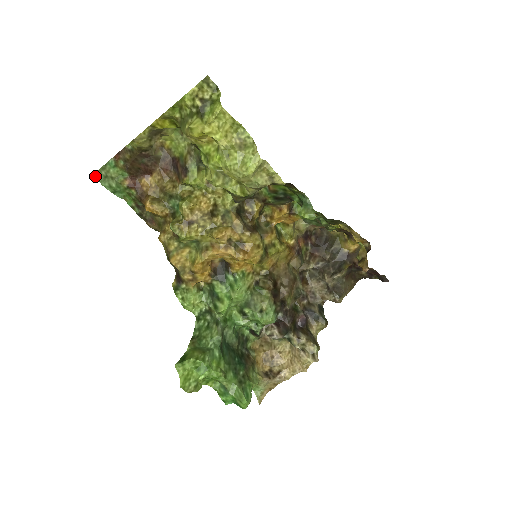
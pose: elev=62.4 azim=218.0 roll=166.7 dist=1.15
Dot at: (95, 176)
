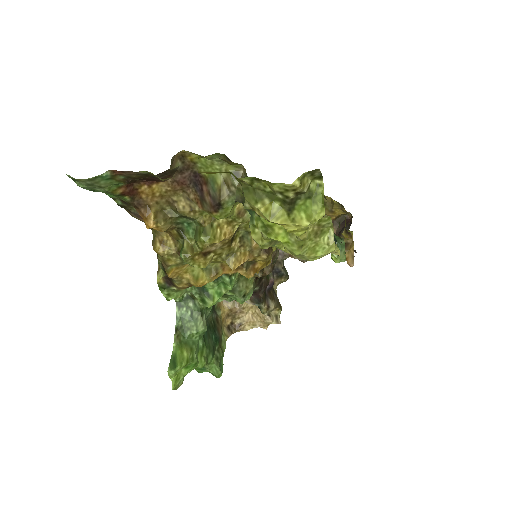
Dot at: (69, 177)
